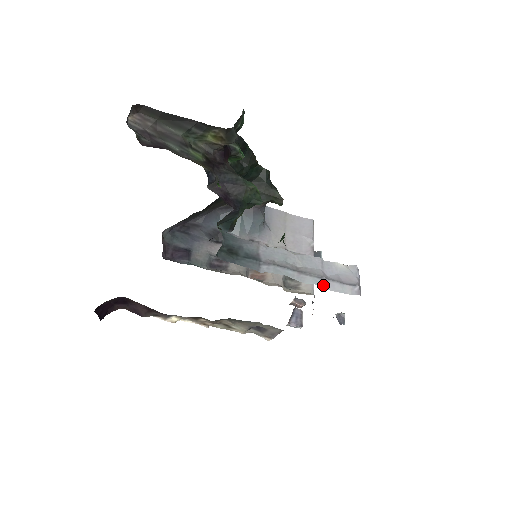
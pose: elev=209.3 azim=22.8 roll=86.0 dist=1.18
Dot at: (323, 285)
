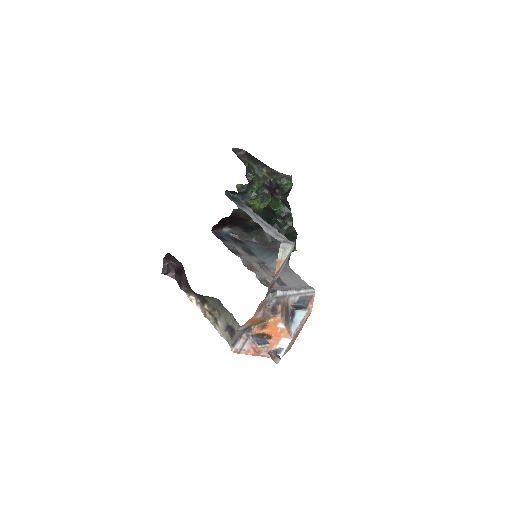
Dot at: (264, 228)
